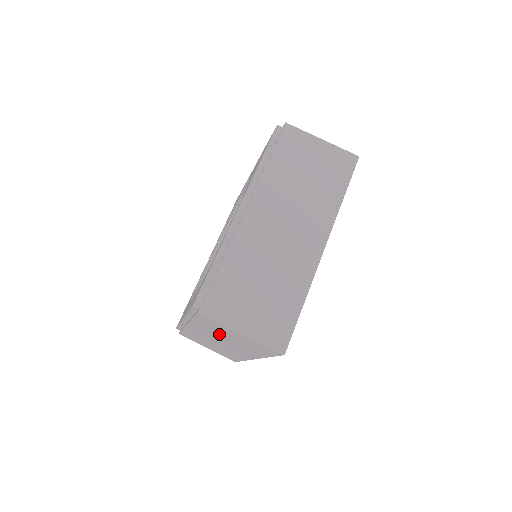
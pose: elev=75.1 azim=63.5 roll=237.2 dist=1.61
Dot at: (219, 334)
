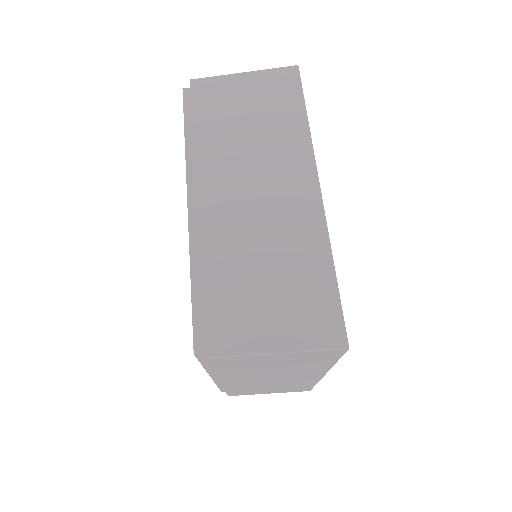
Dot at: (258, 371)
